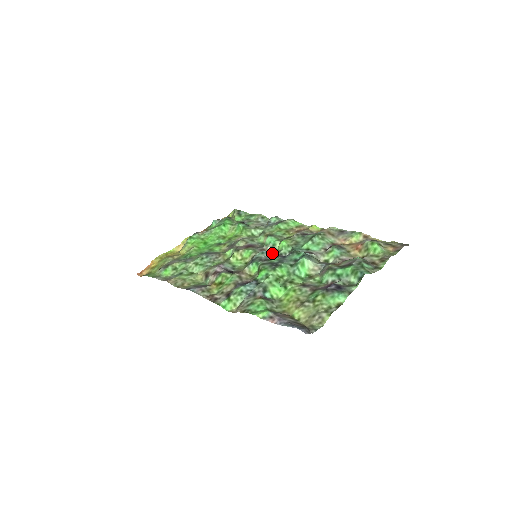
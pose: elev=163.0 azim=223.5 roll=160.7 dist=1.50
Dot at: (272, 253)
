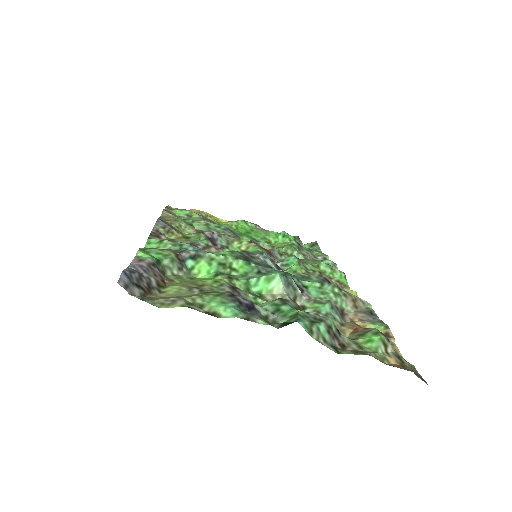
Dot at: (270, 263)
